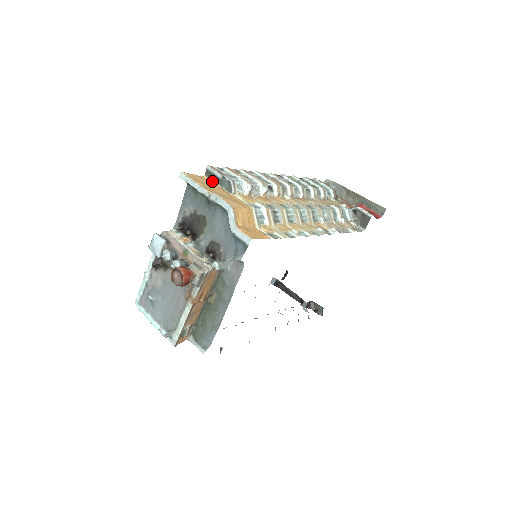
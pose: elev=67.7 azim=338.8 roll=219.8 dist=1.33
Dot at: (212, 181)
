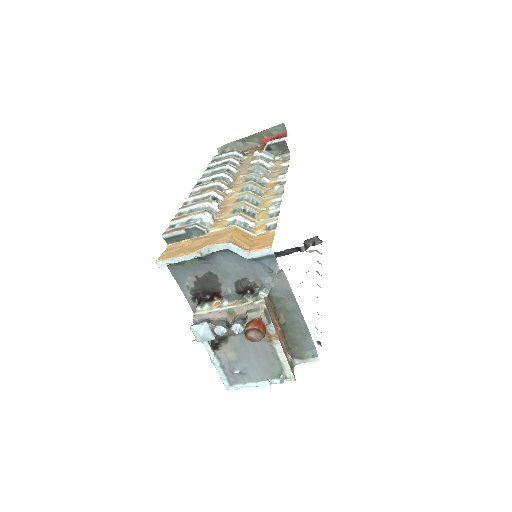
Dot at: (180, 242)
